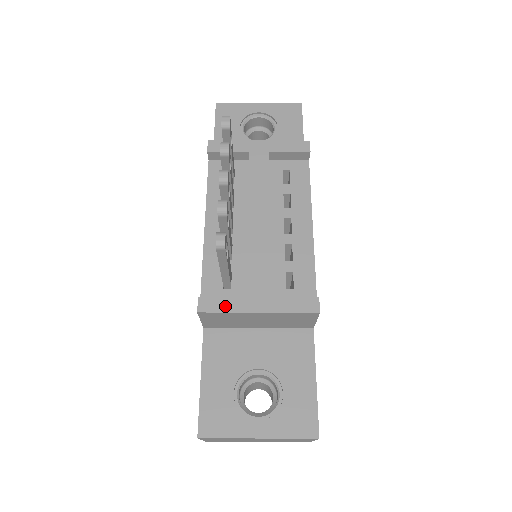
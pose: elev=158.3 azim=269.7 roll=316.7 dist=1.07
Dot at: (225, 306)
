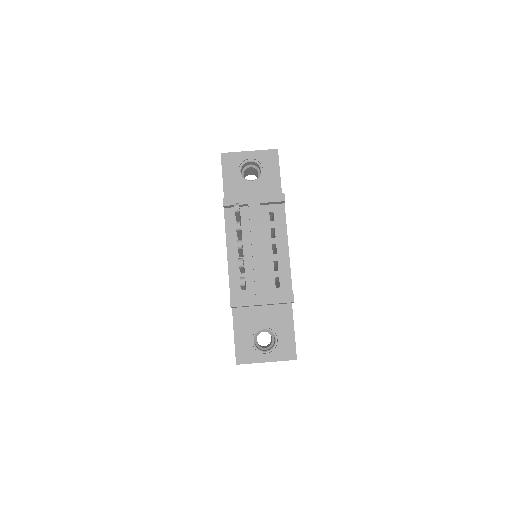
Dot at: (245, 303)
